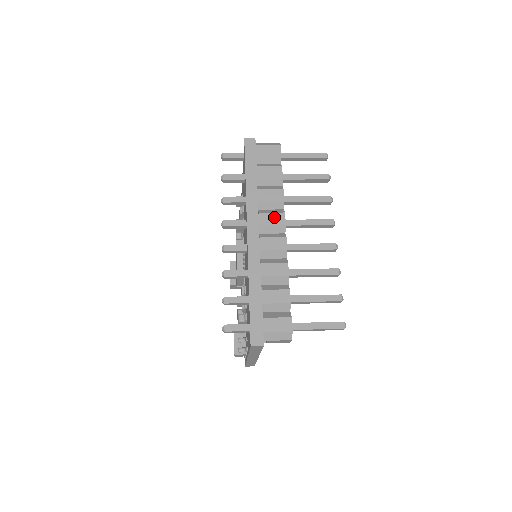
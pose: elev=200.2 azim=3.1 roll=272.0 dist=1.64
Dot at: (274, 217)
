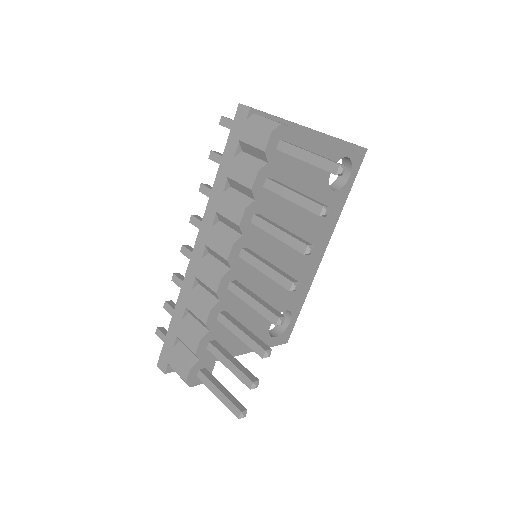
Dot at: (221, 243)
